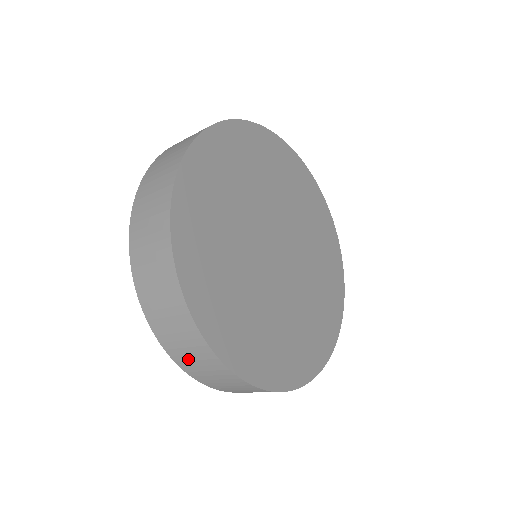
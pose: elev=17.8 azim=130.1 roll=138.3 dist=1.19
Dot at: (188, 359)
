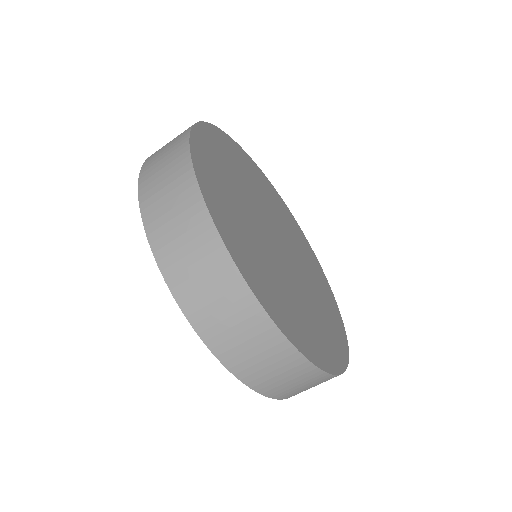
Dot at: (184, 266)
